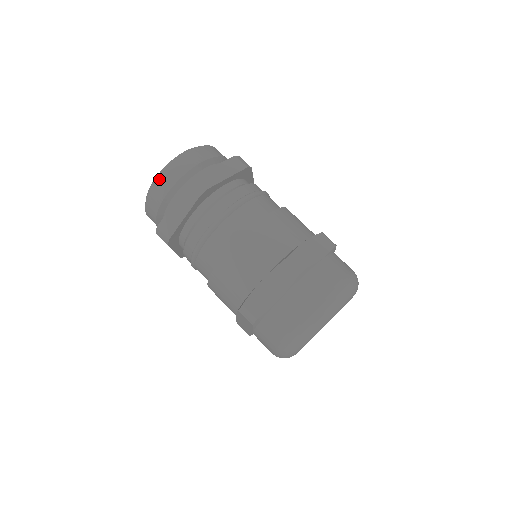
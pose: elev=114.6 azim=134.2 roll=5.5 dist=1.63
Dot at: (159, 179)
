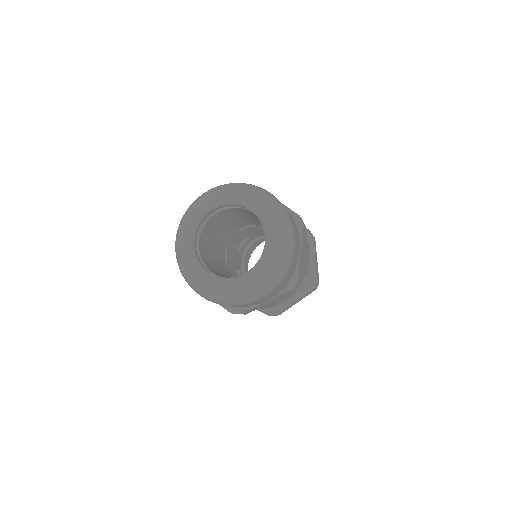
Dot at: occluded
